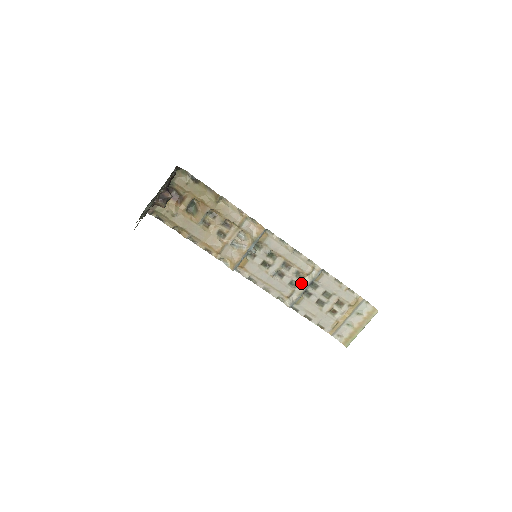
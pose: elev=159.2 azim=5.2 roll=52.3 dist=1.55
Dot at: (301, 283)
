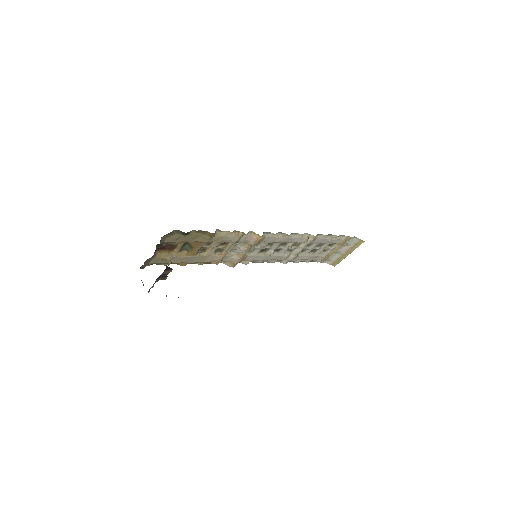
Dot at: (296, 248)
